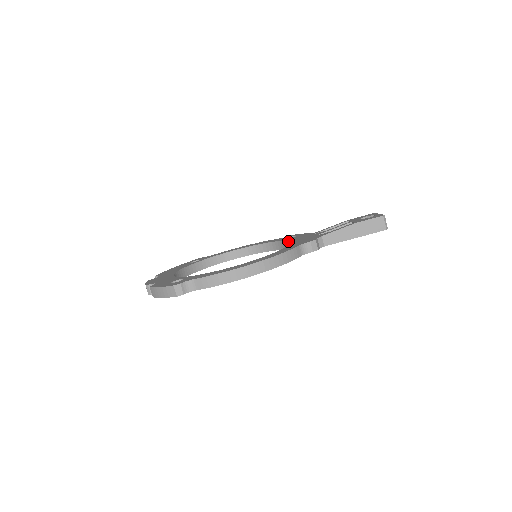
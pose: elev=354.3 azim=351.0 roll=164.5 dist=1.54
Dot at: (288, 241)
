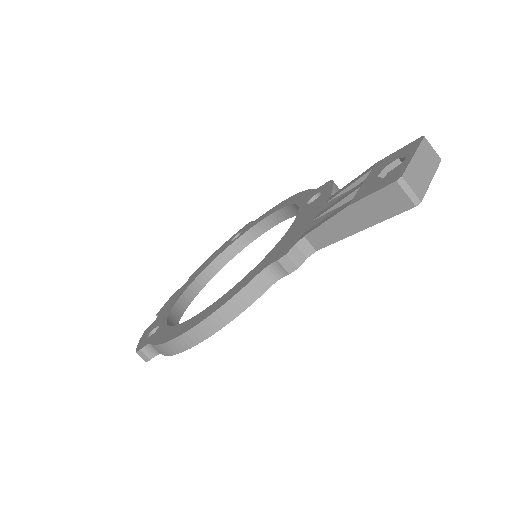
Dot at: (292, 223)
